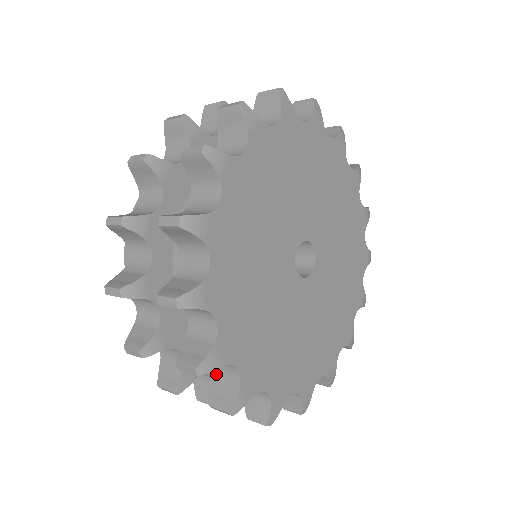
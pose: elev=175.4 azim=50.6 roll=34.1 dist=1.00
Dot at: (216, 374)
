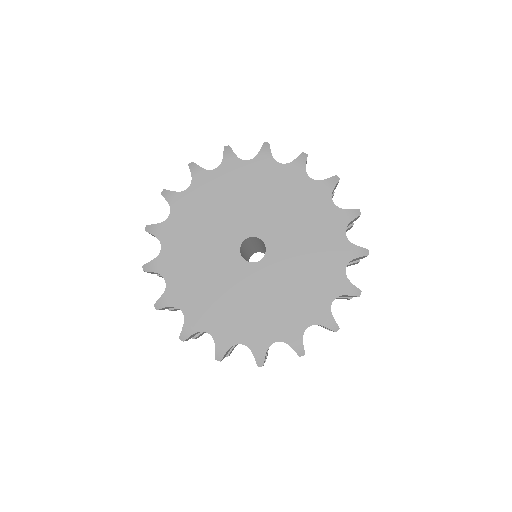
Dot at: occluded
